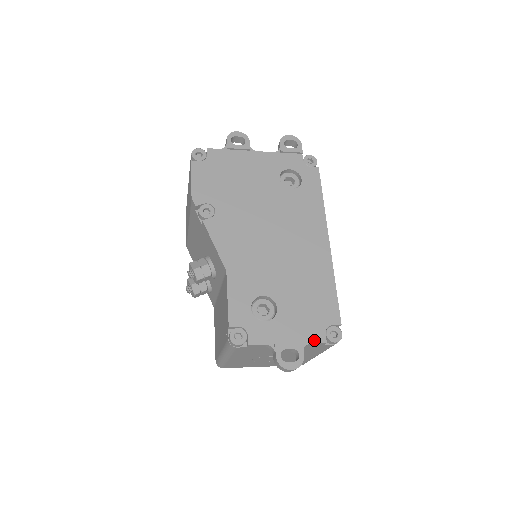
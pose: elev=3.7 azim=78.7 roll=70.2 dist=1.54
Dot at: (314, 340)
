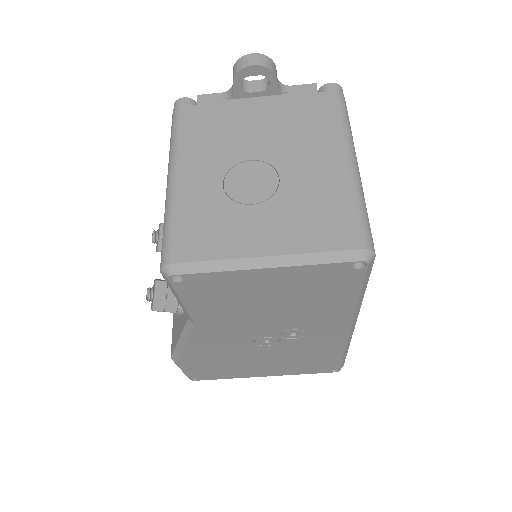
Dot at: (297, 89)
